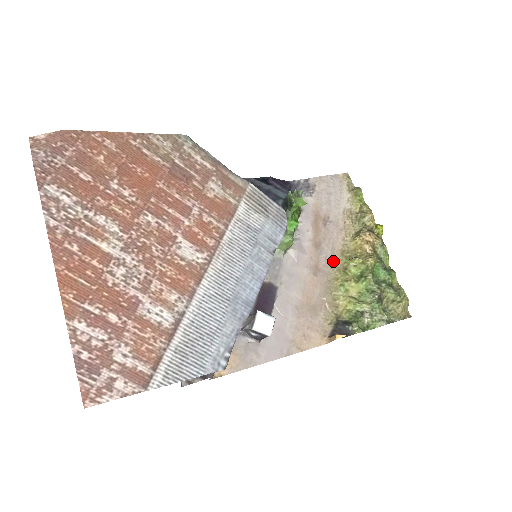
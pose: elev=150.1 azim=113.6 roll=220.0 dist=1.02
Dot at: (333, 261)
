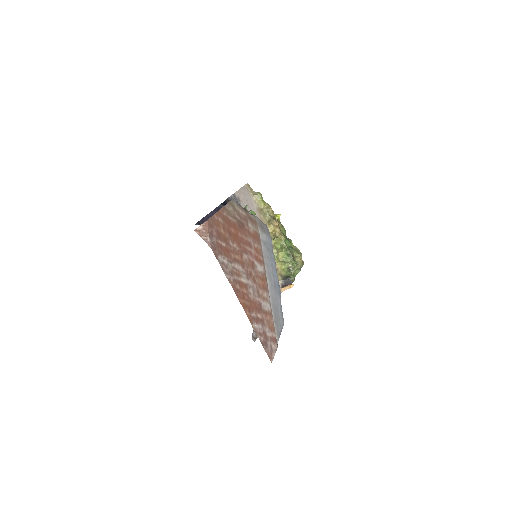
Dot at: occluded
